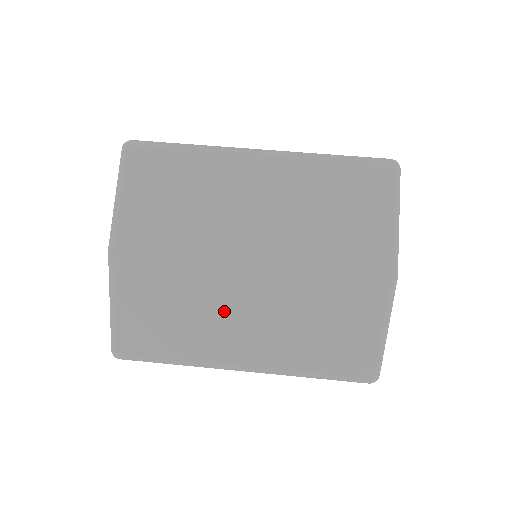
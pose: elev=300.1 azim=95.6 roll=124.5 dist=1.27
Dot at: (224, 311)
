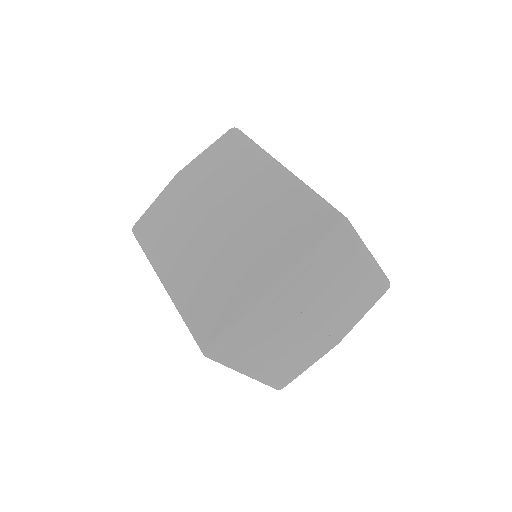
Dot at: (185, 239)
